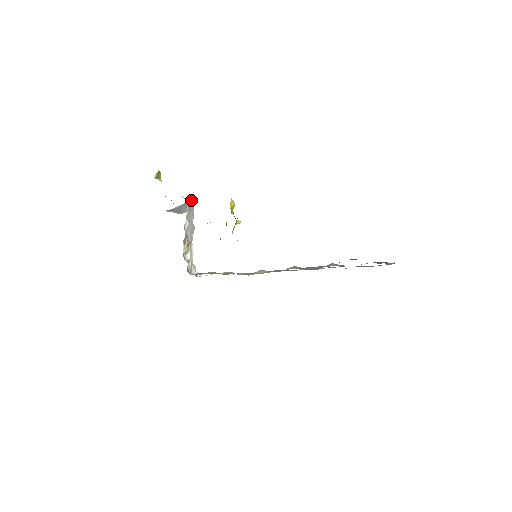
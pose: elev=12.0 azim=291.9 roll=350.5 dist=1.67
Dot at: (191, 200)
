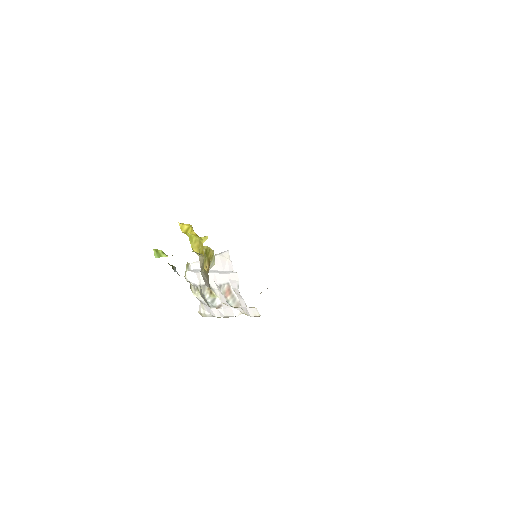
Dot at: occluded
